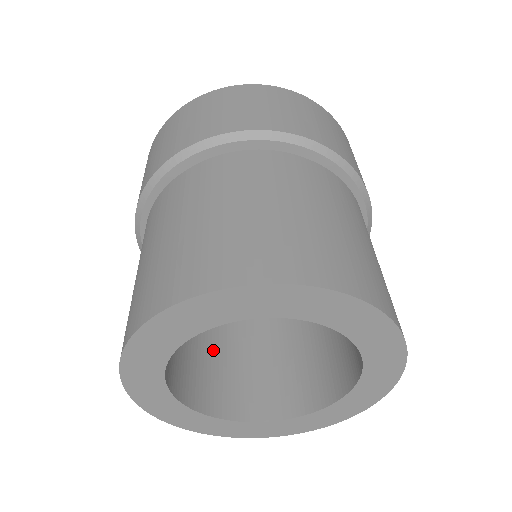
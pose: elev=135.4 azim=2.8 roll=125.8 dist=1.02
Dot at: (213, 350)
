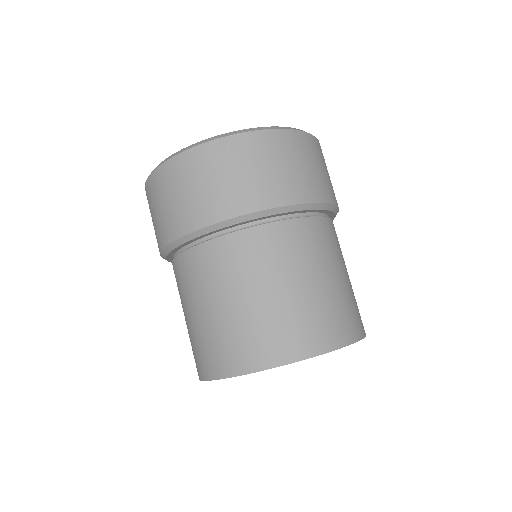
Dot at: occluded
